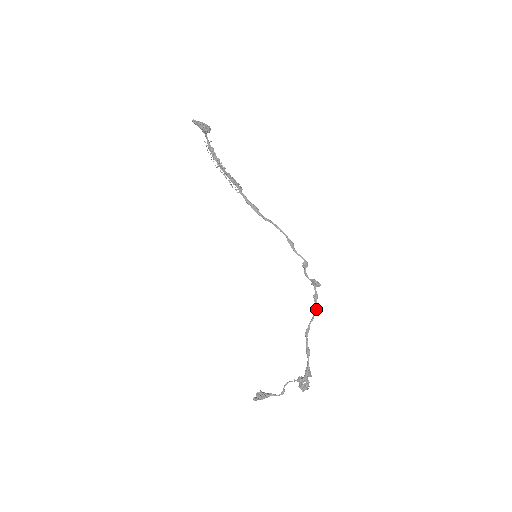
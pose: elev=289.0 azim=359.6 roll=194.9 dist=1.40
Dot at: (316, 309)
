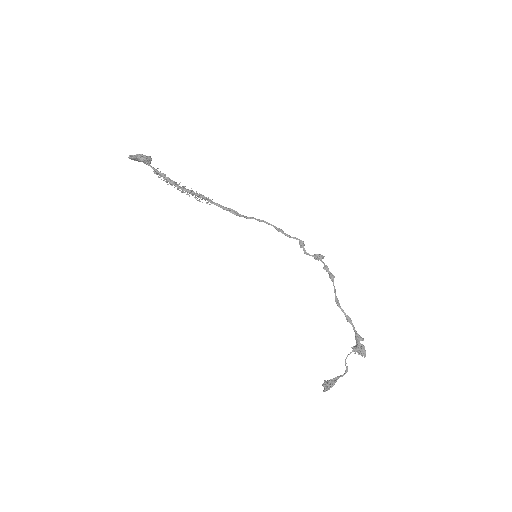
Dot at: (333, 278)
